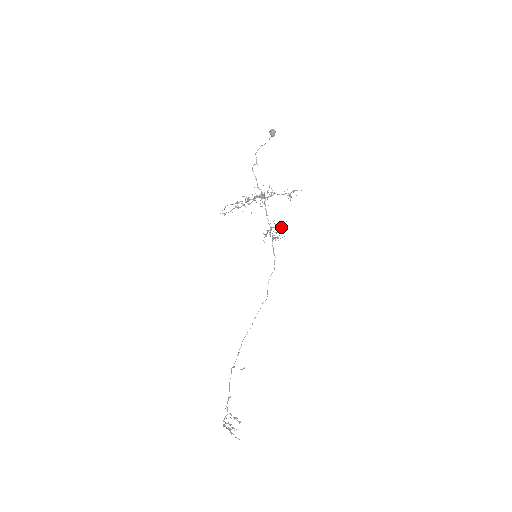
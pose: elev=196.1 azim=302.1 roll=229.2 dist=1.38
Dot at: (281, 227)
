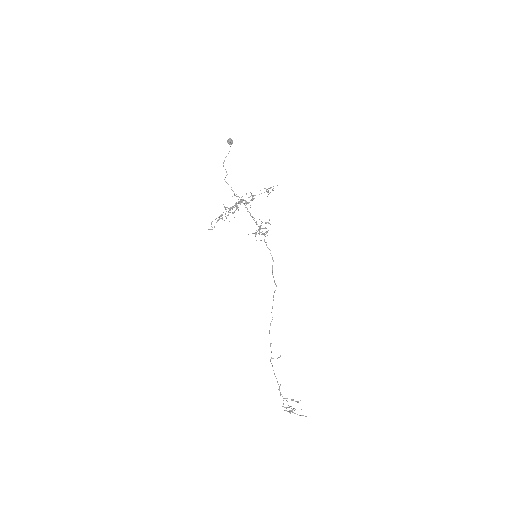
Dot at: (268, 222)
